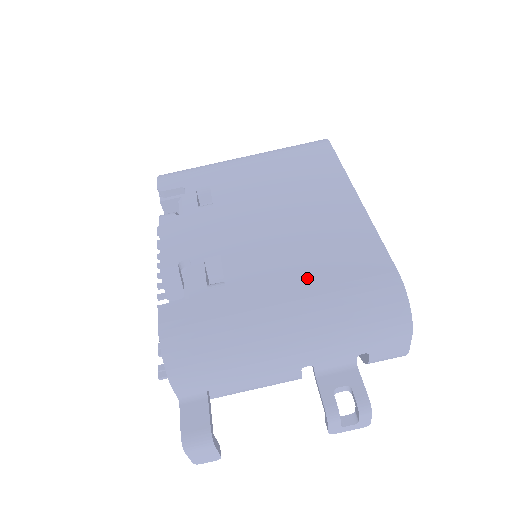
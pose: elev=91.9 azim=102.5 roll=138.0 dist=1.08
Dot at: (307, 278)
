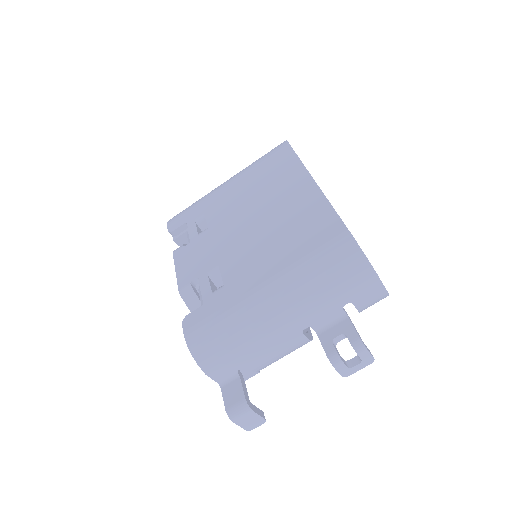
Dot at: (281, 260)
